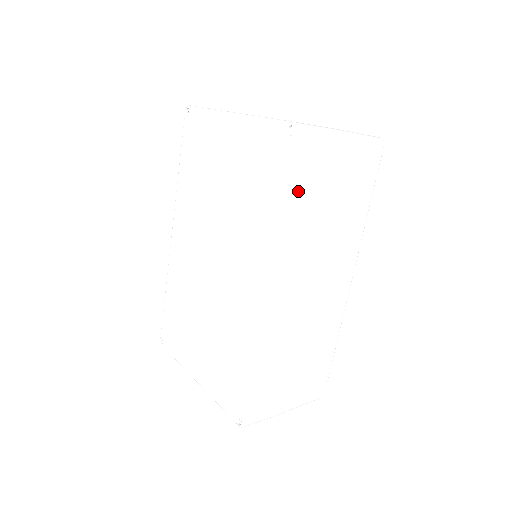
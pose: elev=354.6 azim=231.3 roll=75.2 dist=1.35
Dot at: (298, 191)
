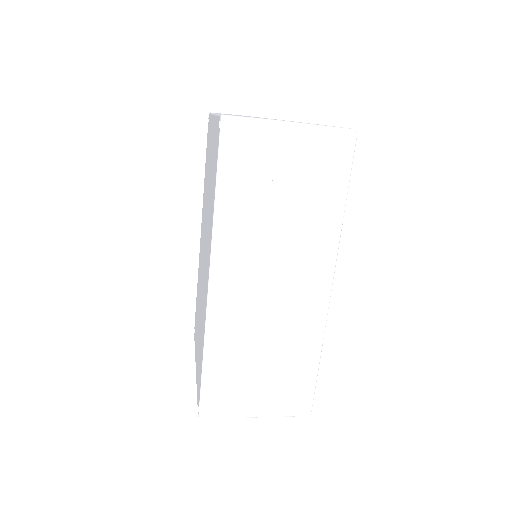
Dot at: (232, 183)
